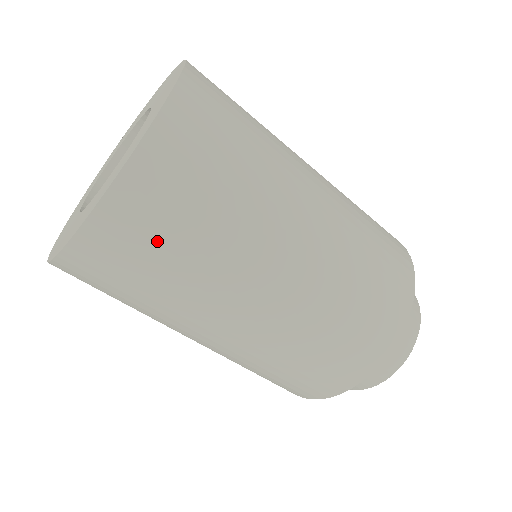
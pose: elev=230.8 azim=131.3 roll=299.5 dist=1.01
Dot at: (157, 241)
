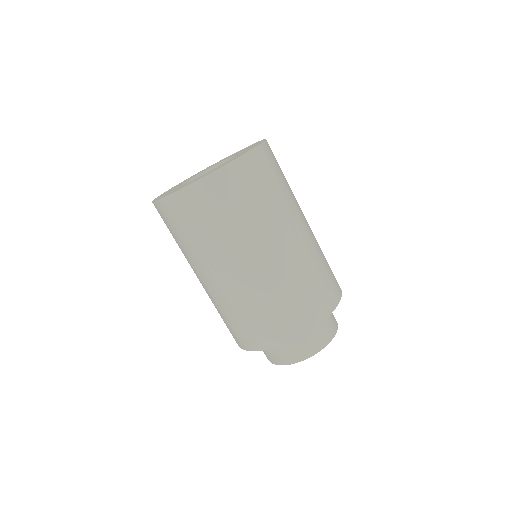
Dot at: (242, 195)
